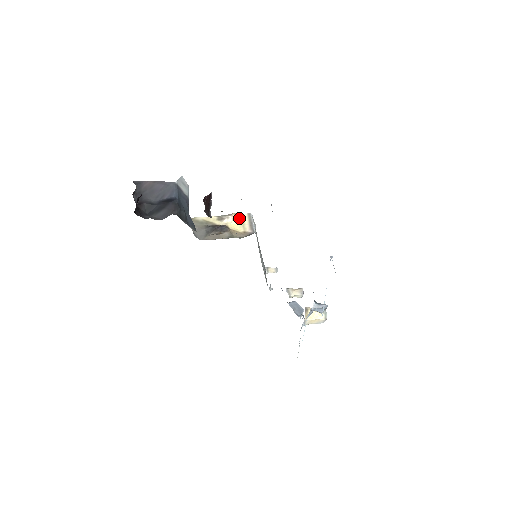
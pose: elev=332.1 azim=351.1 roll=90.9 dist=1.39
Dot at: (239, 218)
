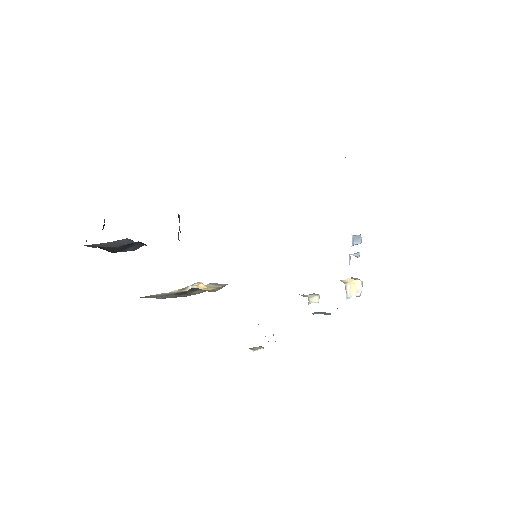
Dot at: (203, 286)
